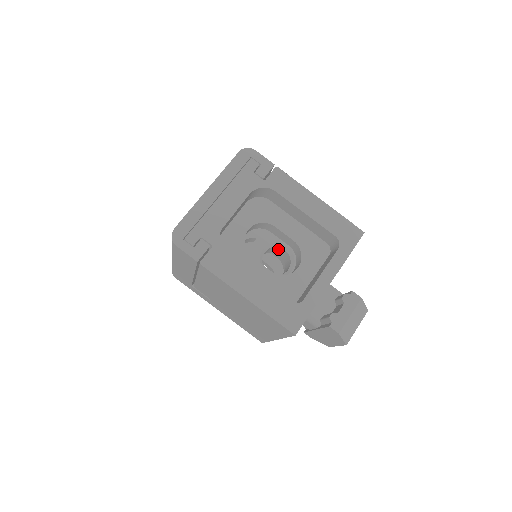
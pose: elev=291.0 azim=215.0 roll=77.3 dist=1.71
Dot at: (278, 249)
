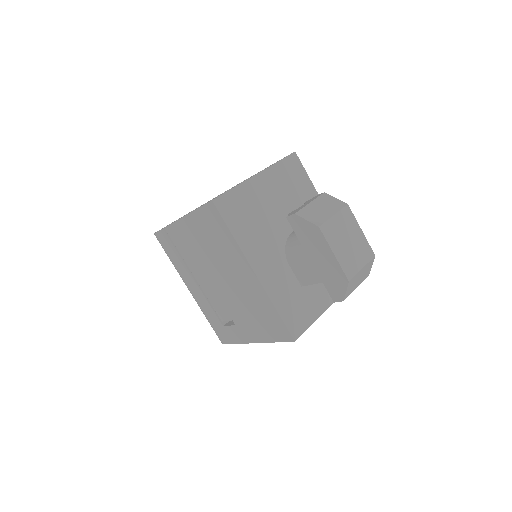
Dot at: occluded
